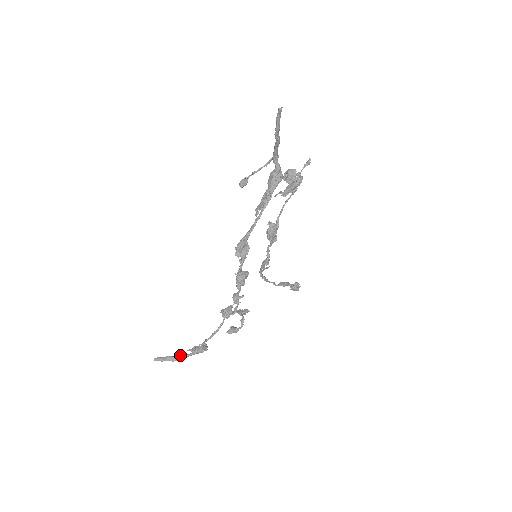
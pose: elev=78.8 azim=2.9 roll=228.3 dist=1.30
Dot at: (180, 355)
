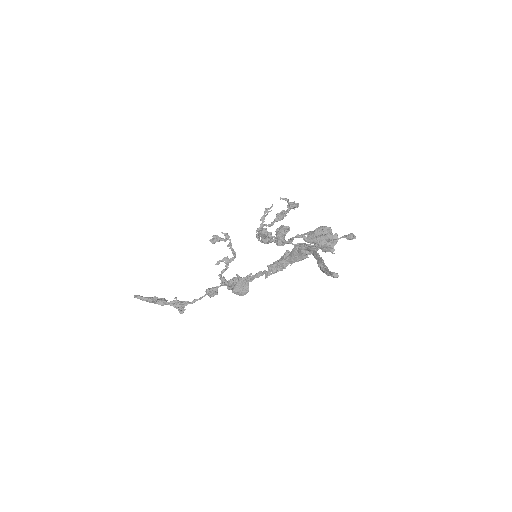
Dot at: (160, 304)
